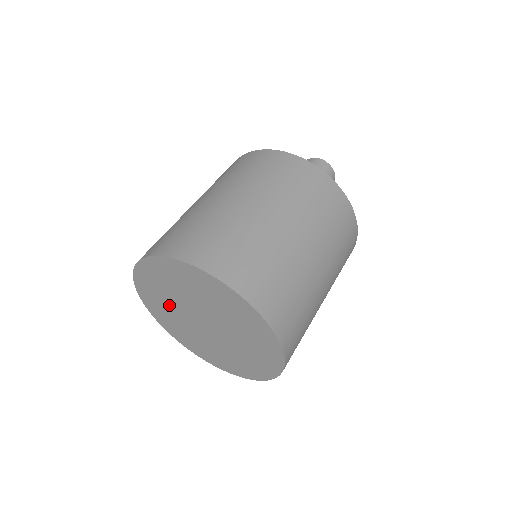
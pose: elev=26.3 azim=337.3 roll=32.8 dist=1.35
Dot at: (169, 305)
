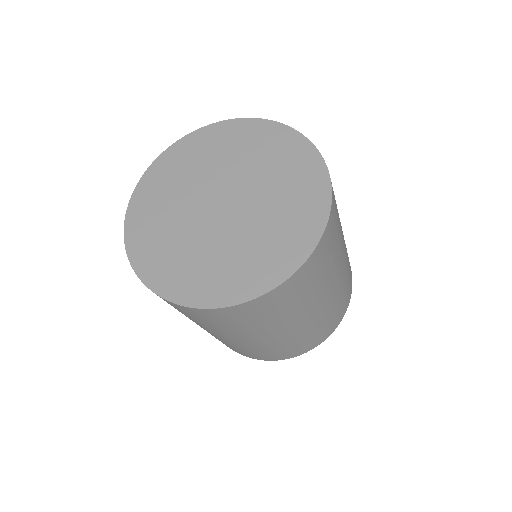
Dot at: (186, 181)
